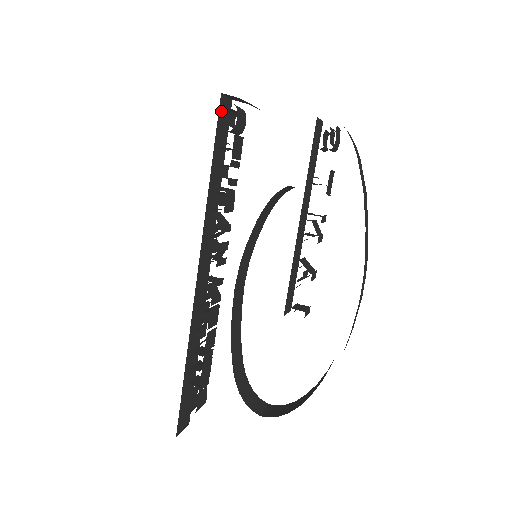
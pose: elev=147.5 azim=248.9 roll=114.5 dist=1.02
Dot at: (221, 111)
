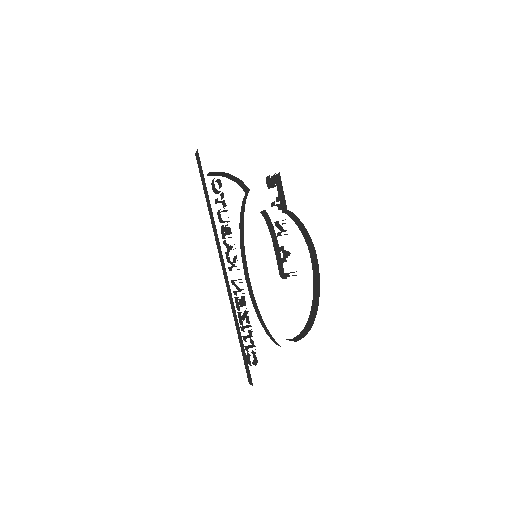
Dot at: occluded
